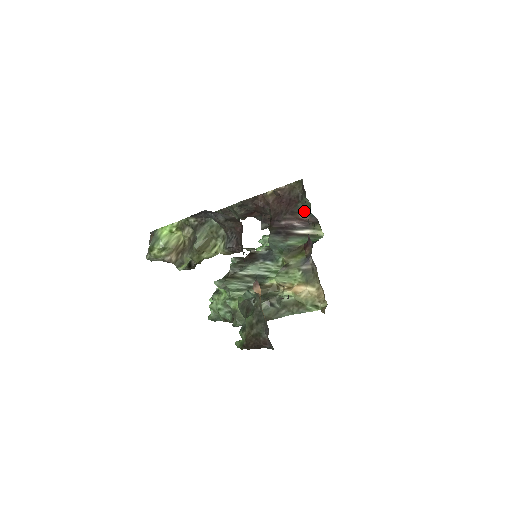
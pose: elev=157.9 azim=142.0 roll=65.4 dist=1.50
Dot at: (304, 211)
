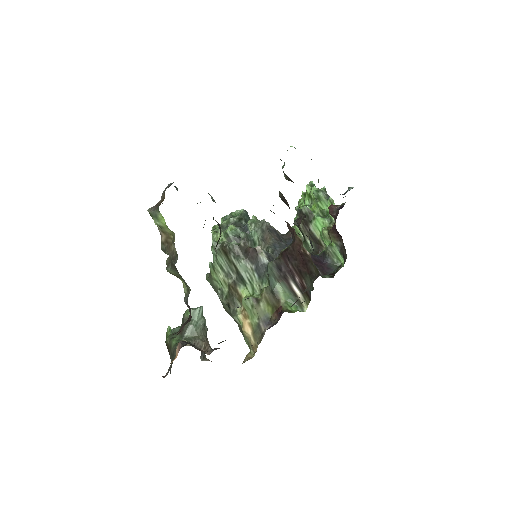
Dot at: (307, 284)
